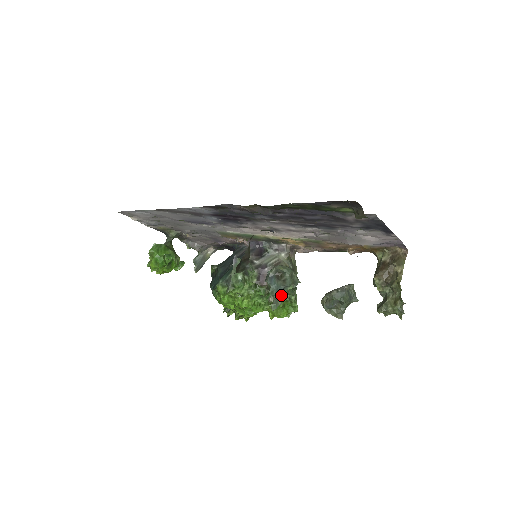
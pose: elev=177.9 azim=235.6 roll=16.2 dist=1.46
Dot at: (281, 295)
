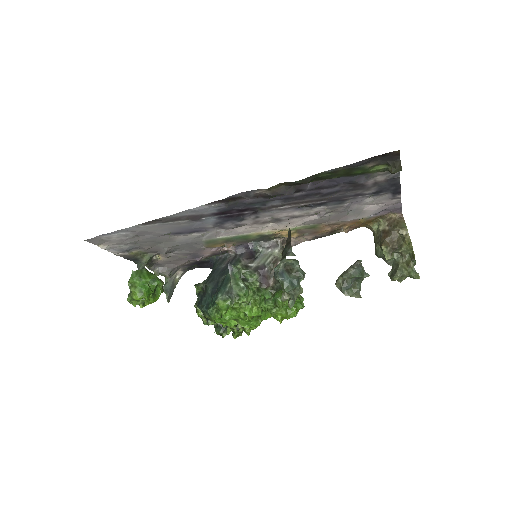
Dot at: (296, 289)
